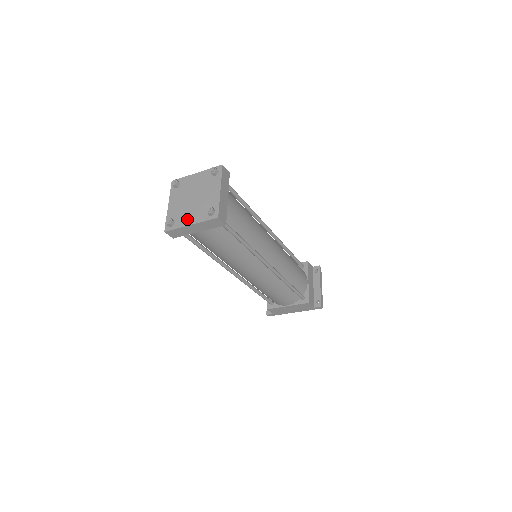
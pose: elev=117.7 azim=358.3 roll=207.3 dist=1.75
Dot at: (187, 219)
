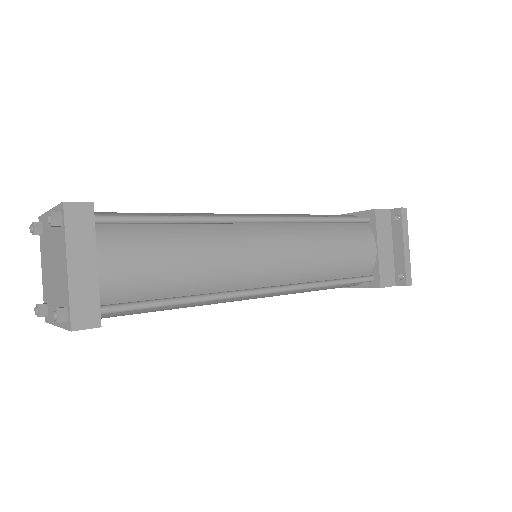
Dot at: occluded
